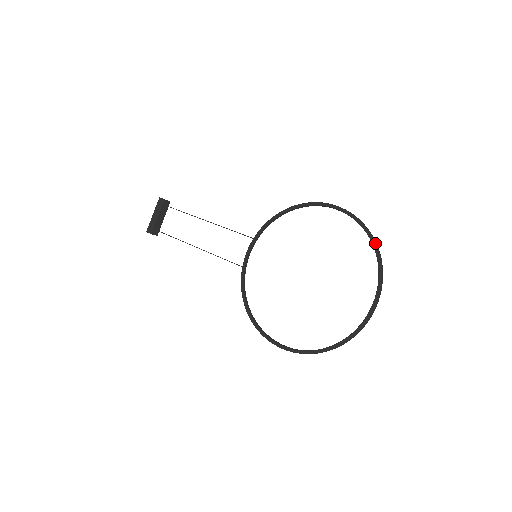
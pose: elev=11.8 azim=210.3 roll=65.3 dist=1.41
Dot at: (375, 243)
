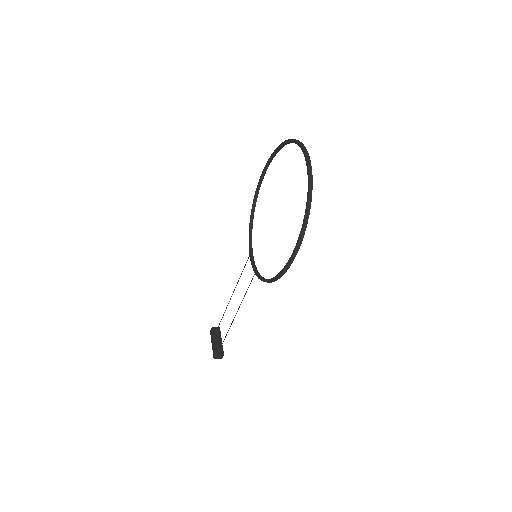
Dot at: (282, 142)
